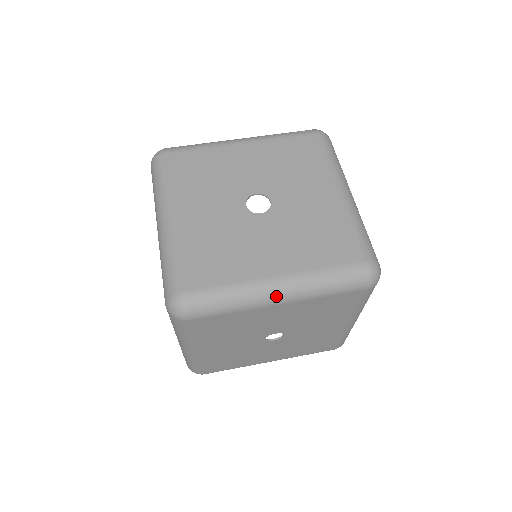
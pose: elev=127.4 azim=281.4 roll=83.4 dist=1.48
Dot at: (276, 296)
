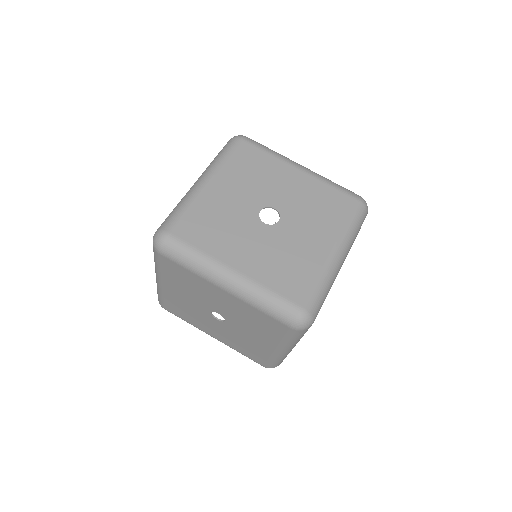
Dot at: (224, 282)
